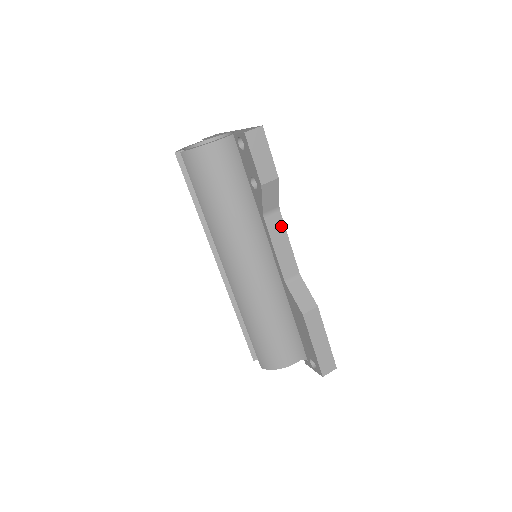
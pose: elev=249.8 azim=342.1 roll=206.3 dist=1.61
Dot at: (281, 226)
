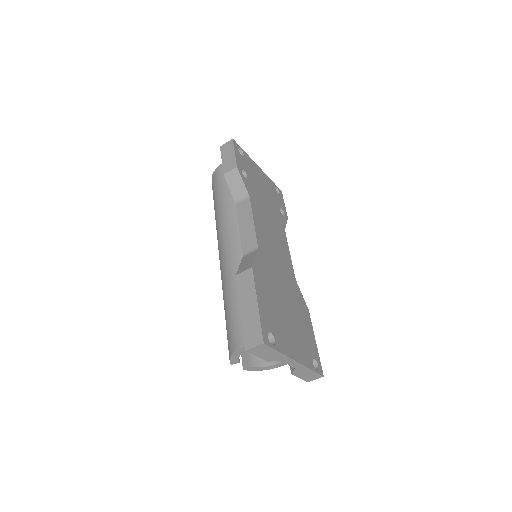
Dot at: (249, 209)
